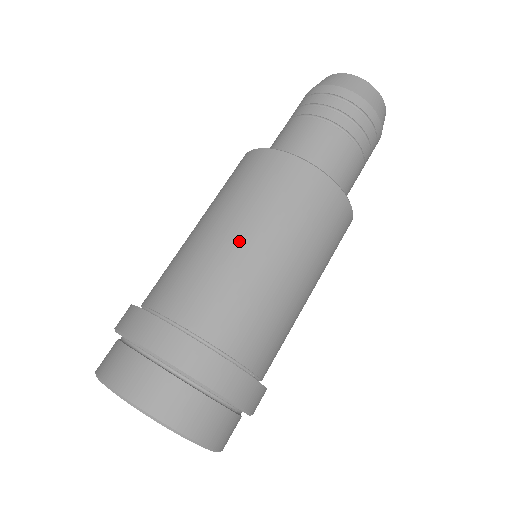
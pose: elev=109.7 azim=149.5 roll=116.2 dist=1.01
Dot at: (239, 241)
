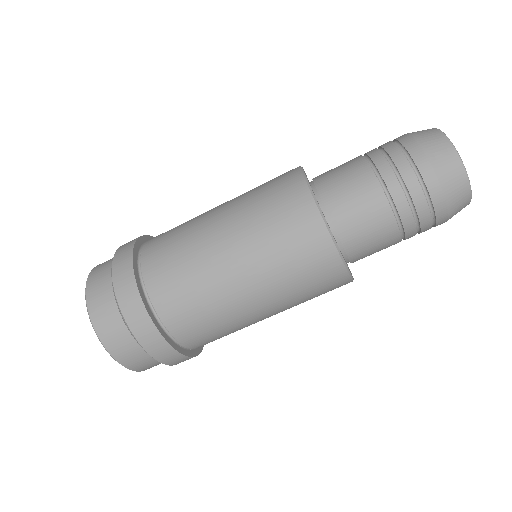
Dot at: (259, 315)
